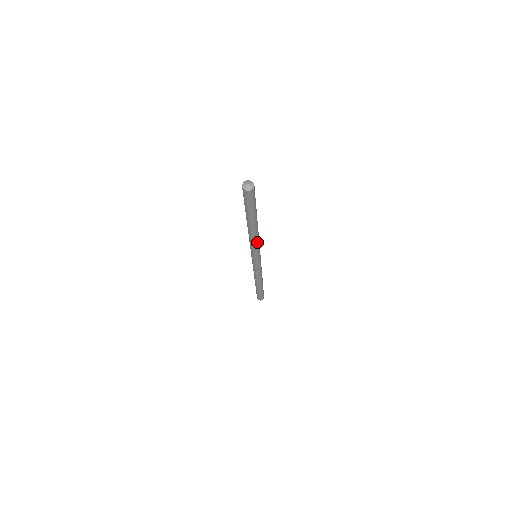
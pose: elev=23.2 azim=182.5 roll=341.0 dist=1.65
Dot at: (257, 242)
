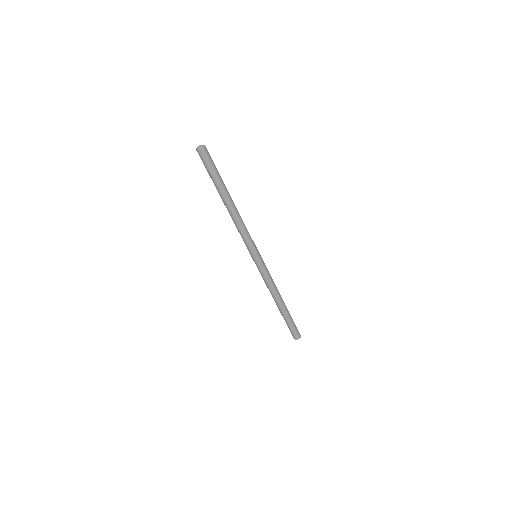
Dot at: (244, 228)
